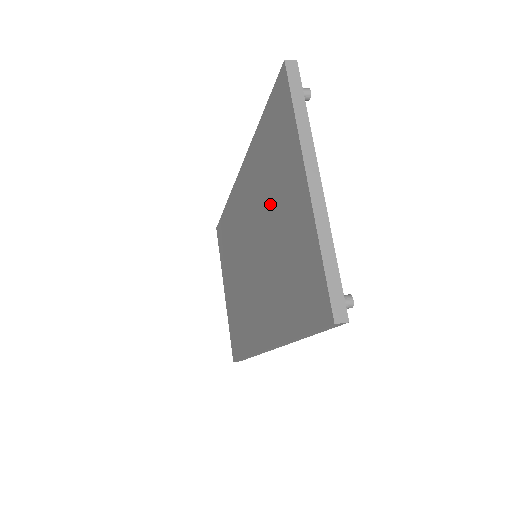
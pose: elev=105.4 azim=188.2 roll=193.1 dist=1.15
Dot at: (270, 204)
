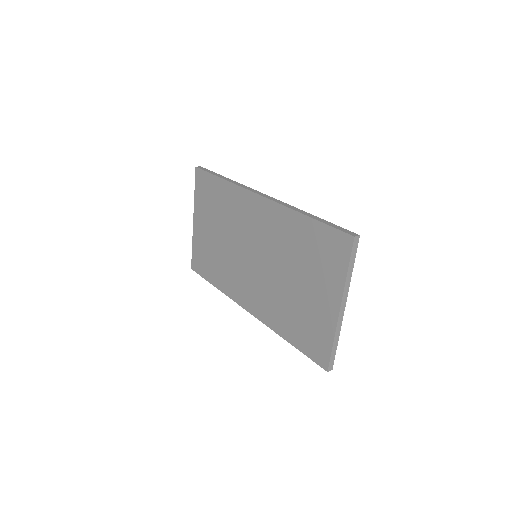
Dot at: (295, 268)
